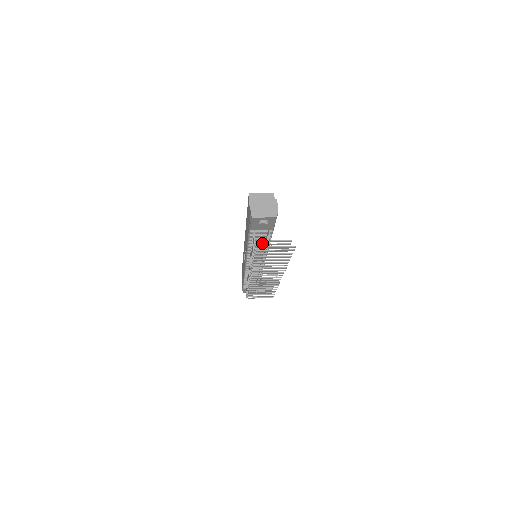
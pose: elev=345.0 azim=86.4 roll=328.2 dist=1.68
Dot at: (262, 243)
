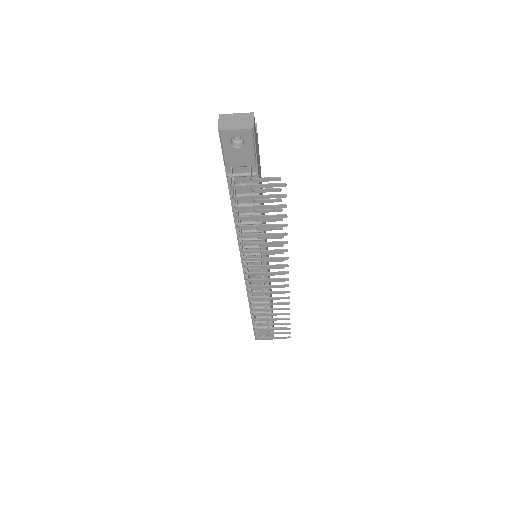
Dot at: (251, 210)
